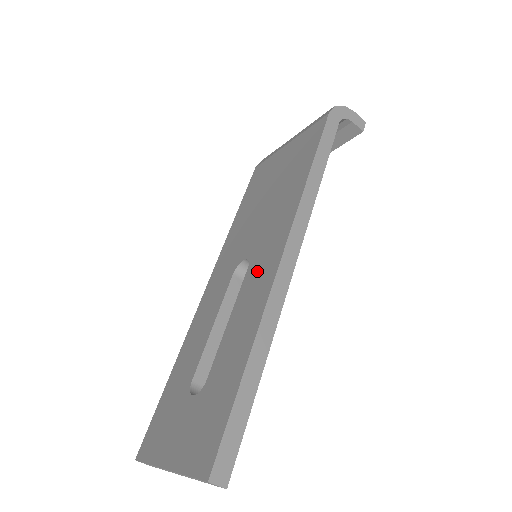
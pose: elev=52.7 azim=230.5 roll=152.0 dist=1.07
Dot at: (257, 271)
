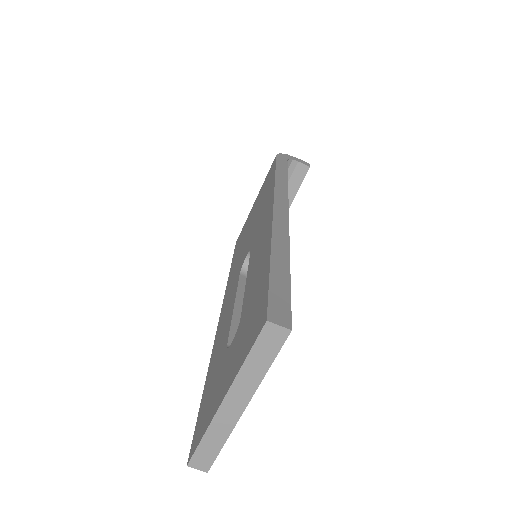
Dot at: (258, 238)
